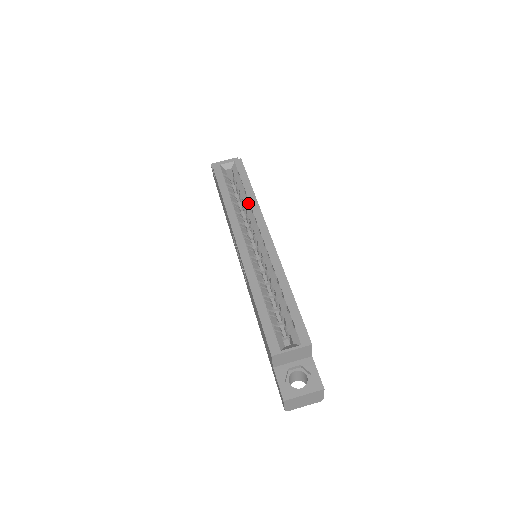
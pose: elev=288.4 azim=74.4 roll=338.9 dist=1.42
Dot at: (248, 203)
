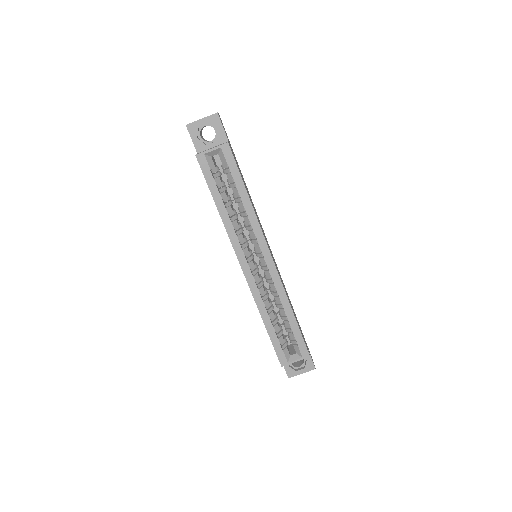
Dot at: (245, 213)
